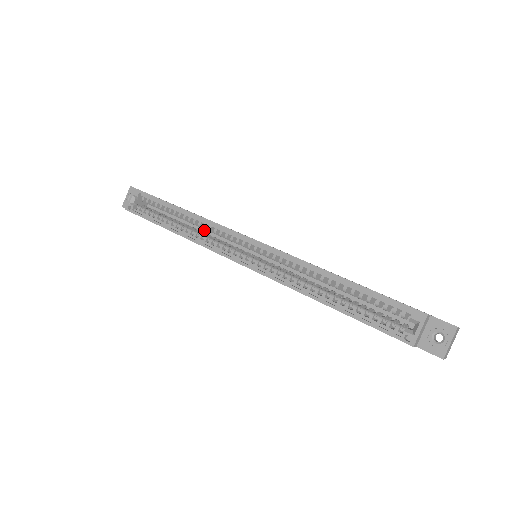
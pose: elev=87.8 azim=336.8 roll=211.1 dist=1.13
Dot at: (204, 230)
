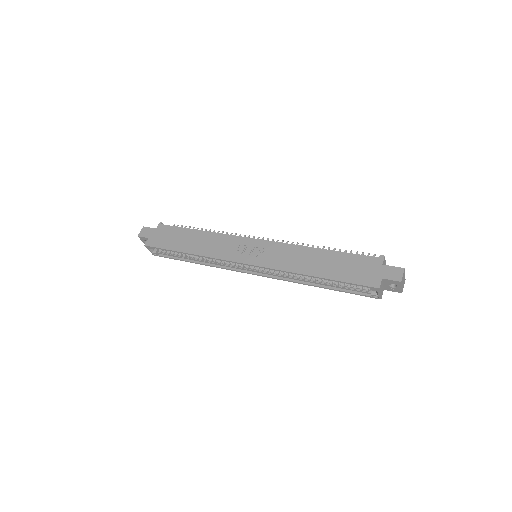
Dot at: occluded
